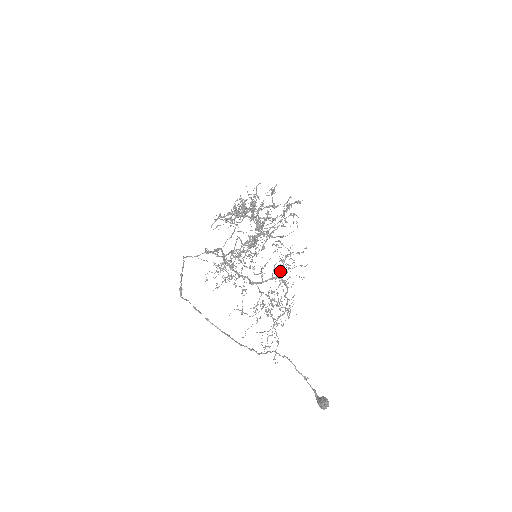
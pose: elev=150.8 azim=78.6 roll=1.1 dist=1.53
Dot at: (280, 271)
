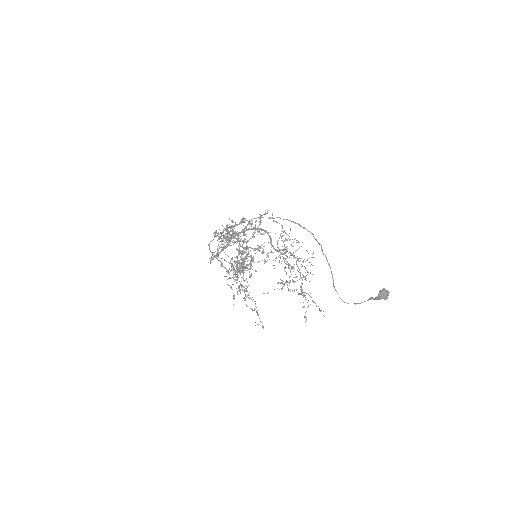
Dot at: (279, 261)
